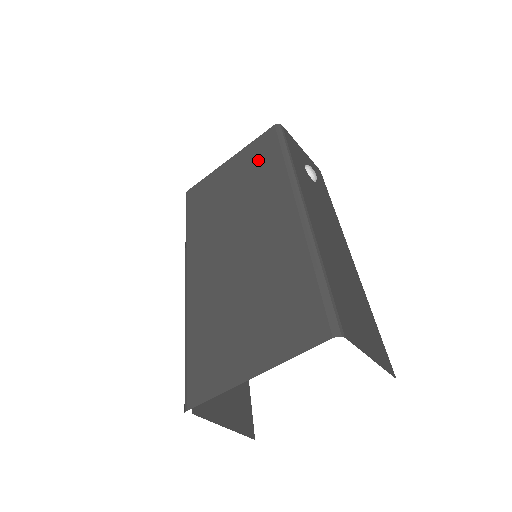
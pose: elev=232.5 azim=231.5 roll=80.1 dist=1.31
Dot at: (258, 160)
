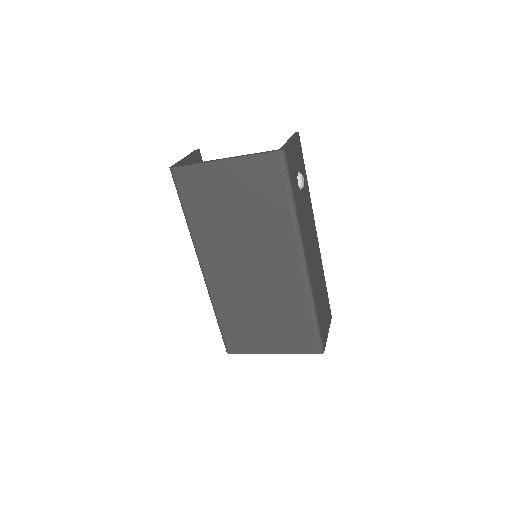
Dot at: (262, 190)
